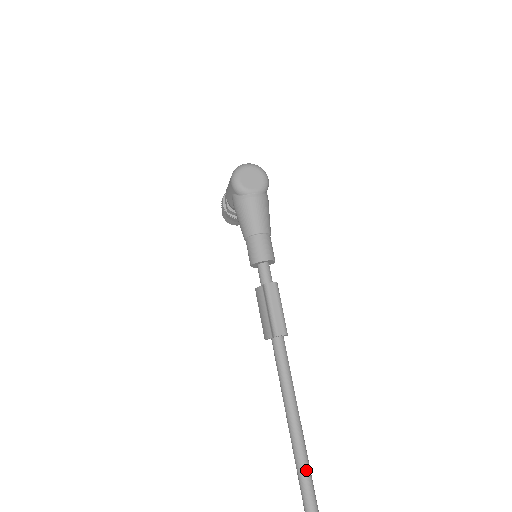
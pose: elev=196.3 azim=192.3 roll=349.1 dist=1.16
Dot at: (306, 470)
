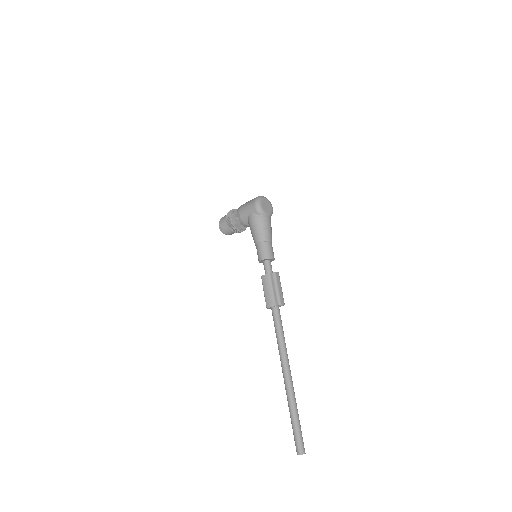
Dot at: (293, 387)
